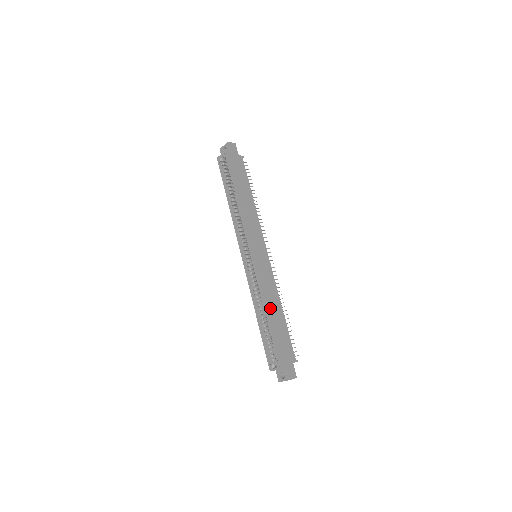
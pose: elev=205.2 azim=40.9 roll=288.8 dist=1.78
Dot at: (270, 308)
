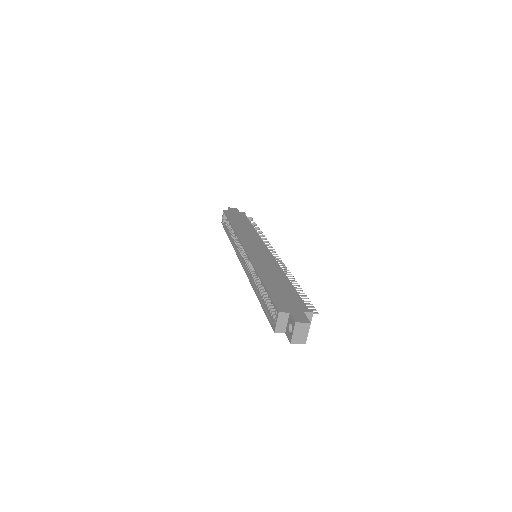
Dot at: (266, 275)
